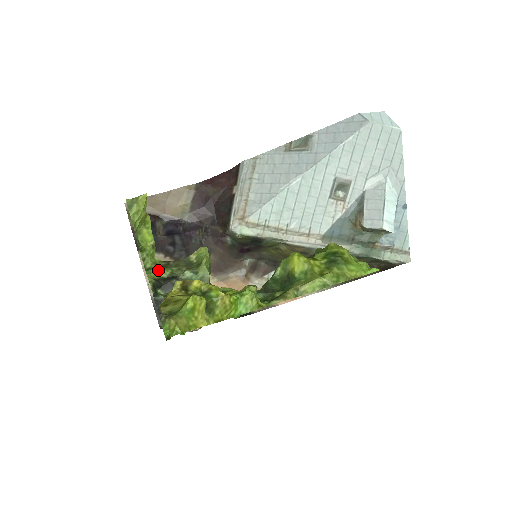
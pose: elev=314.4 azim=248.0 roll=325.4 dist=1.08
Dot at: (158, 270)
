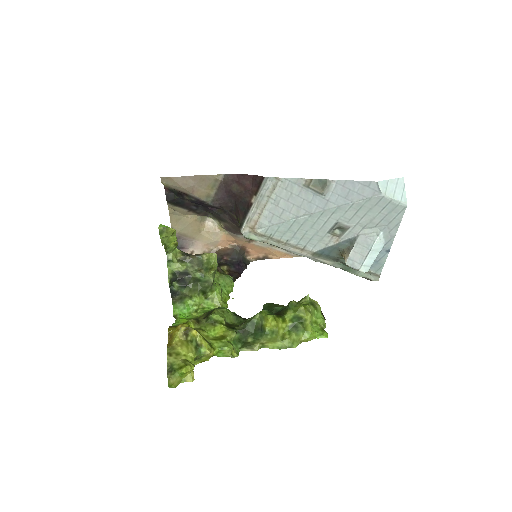
Dot at: (176, 265)
